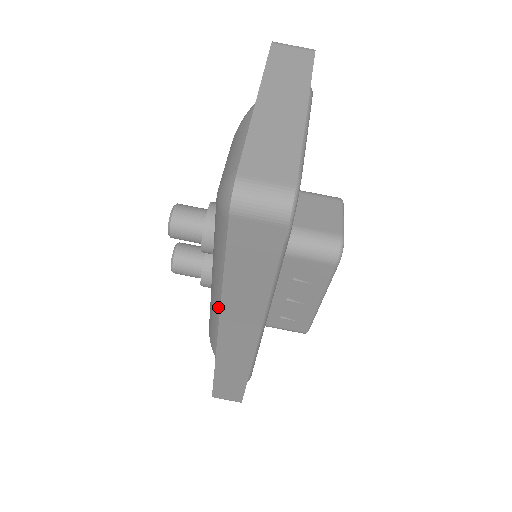
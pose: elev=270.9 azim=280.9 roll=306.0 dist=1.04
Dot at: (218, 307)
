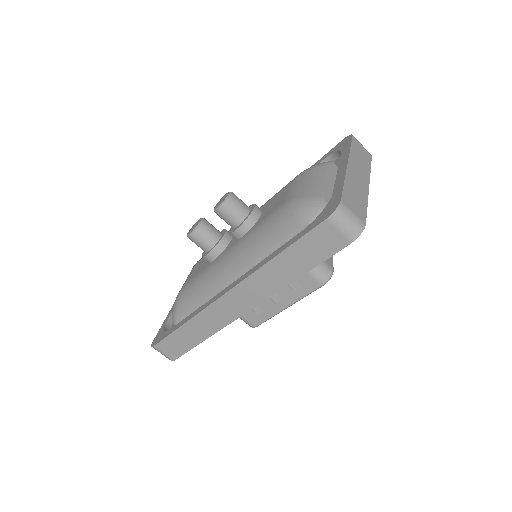
Dot at: (223, 276)
